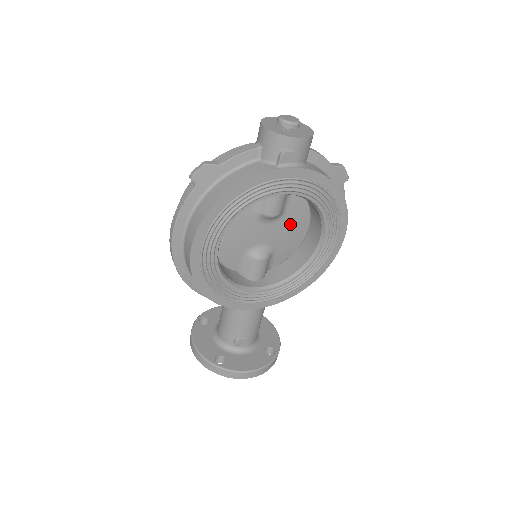
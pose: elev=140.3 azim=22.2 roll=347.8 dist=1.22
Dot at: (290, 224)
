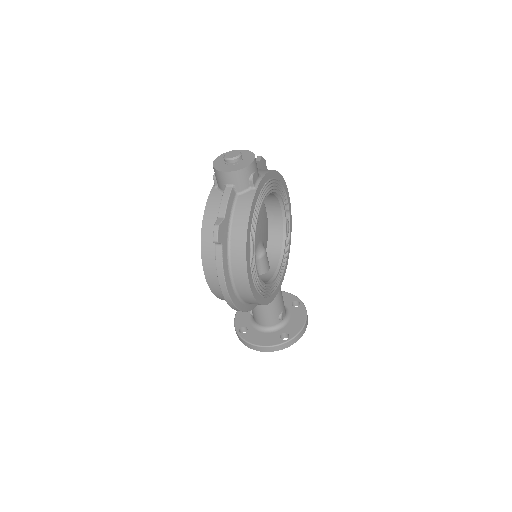
Dot at: (261, 218)
